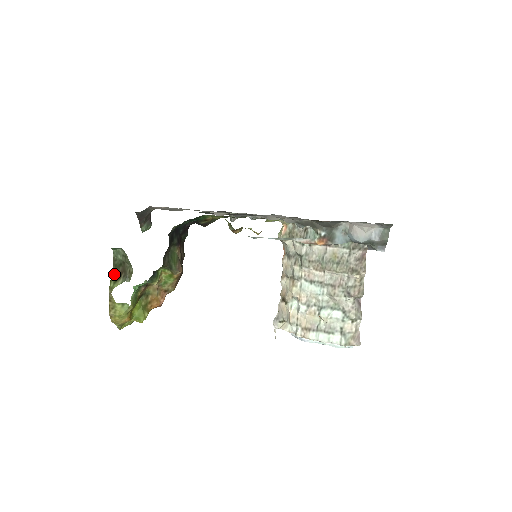
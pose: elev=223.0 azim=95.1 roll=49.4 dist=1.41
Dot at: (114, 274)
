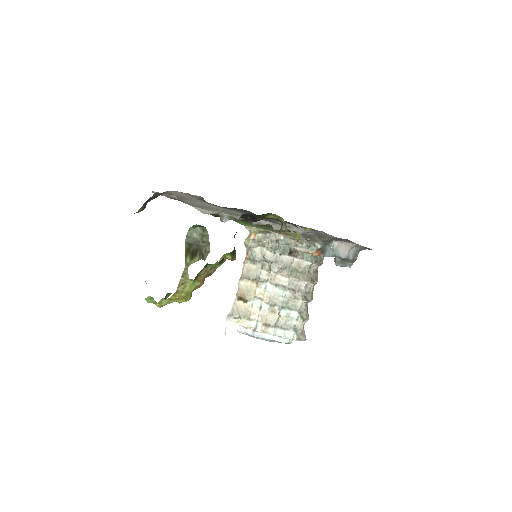
Dot at: (189, 251)
